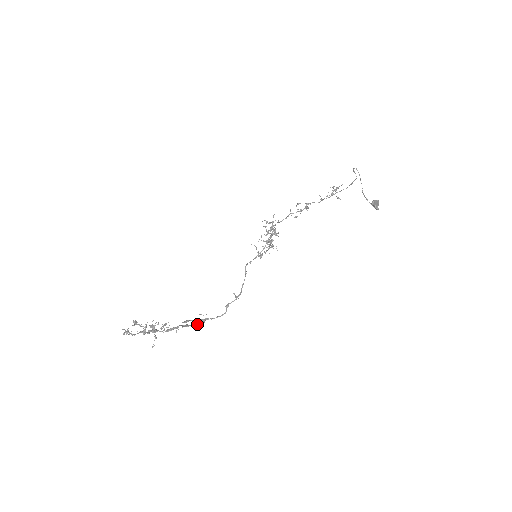
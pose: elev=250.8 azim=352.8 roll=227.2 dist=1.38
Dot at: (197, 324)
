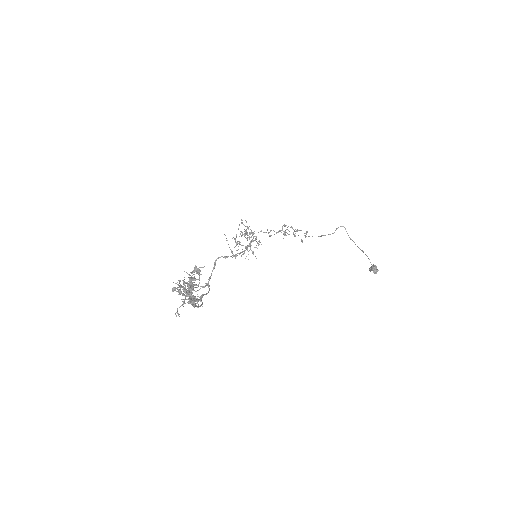
Dot at: (195, 306)
